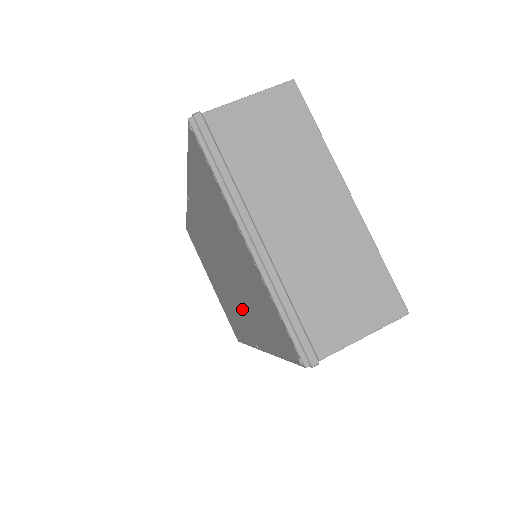
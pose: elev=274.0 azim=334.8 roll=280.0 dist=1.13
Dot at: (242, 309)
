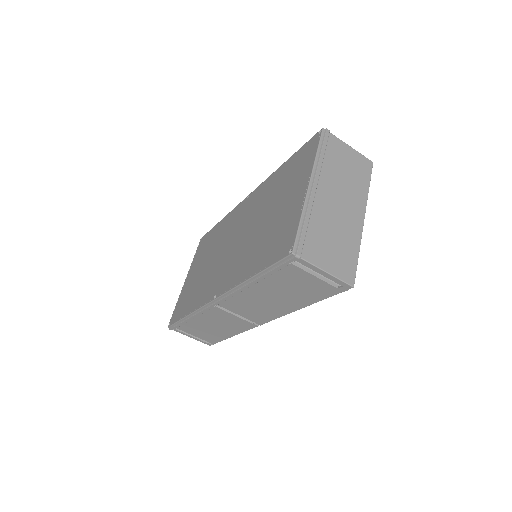
Dot at: (230, 265)
